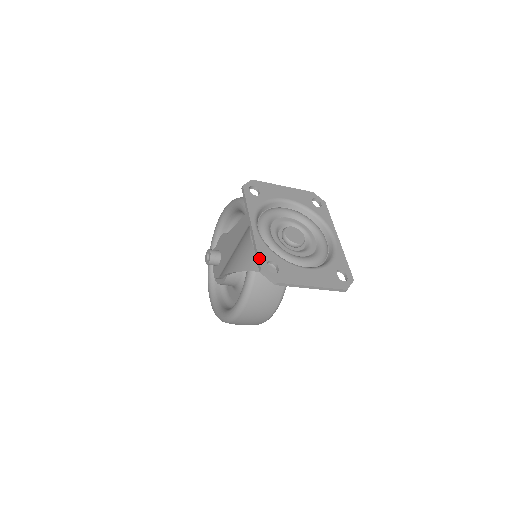
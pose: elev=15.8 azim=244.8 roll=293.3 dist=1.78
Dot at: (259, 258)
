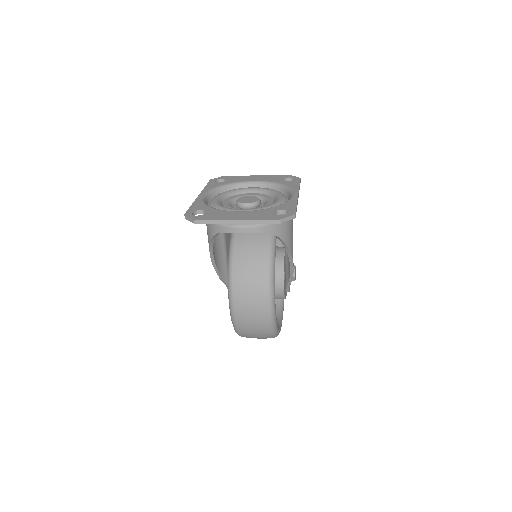
Dot at: (188, 209)
